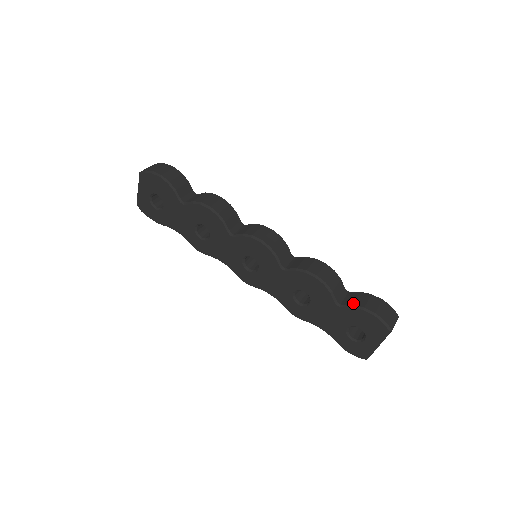
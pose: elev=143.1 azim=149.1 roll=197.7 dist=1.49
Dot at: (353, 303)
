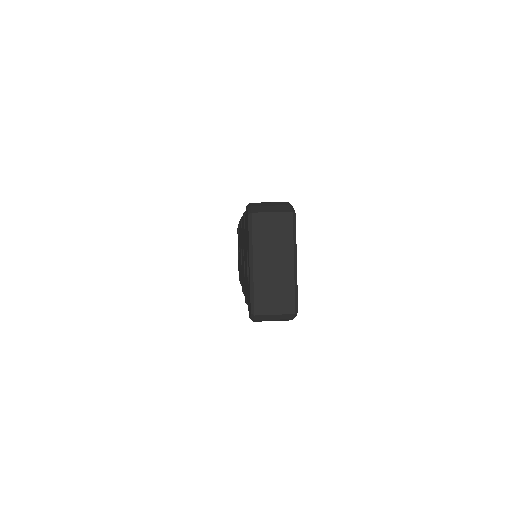
Dot at: occluded
